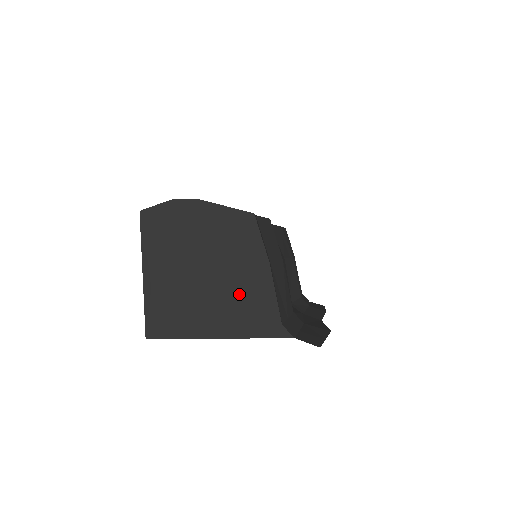
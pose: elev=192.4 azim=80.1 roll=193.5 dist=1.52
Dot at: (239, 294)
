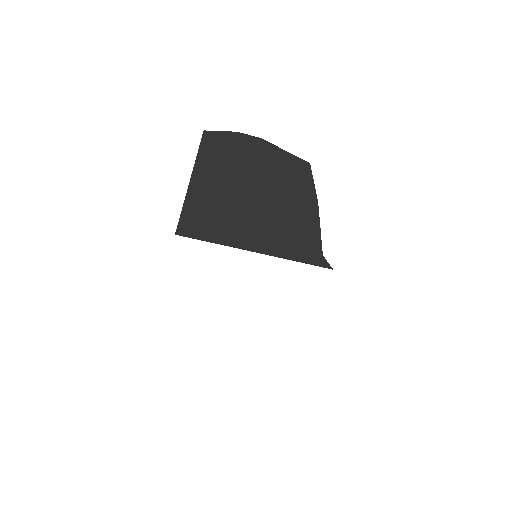
Dot at: (285, 219)
